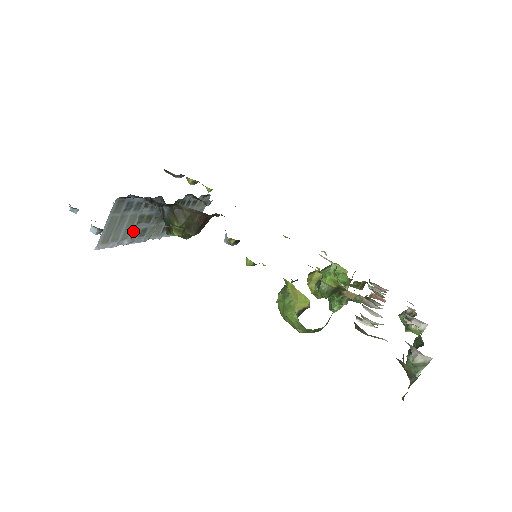
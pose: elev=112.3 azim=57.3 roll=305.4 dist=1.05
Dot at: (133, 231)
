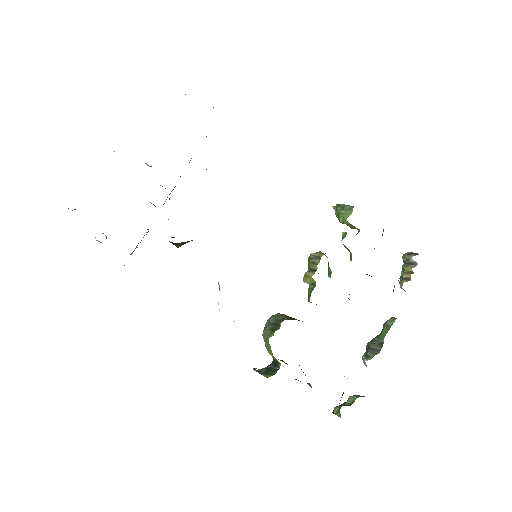
Dot at: occluded
